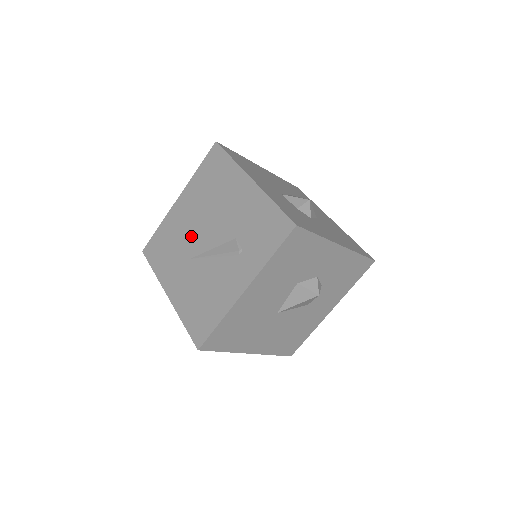
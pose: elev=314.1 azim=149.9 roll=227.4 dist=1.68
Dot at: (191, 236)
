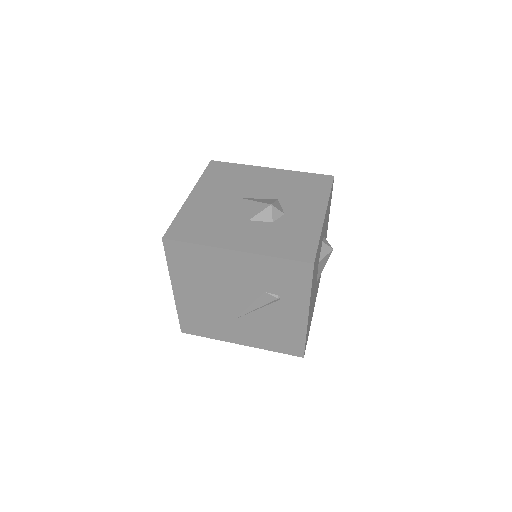
Dot at: (219, 307)
